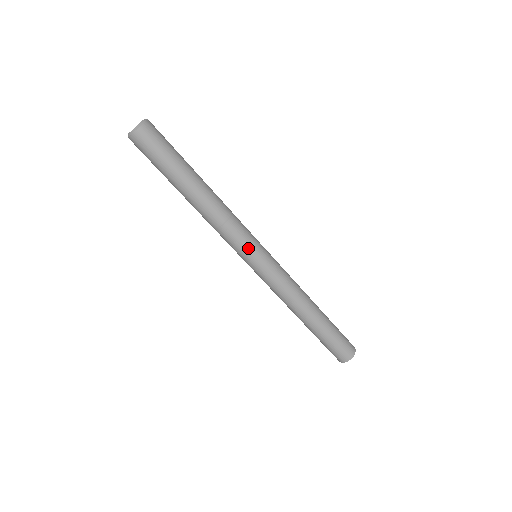
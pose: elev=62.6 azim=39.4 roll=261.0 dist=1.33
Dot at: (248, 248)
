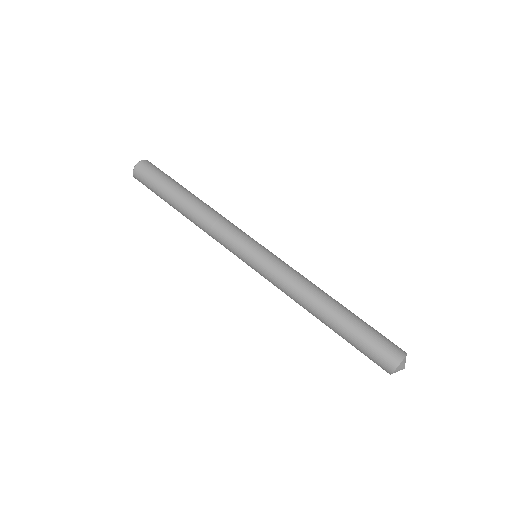
Dot at: (250, 237)
